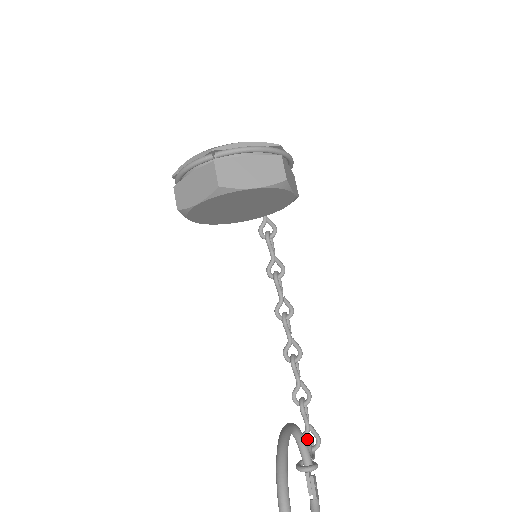
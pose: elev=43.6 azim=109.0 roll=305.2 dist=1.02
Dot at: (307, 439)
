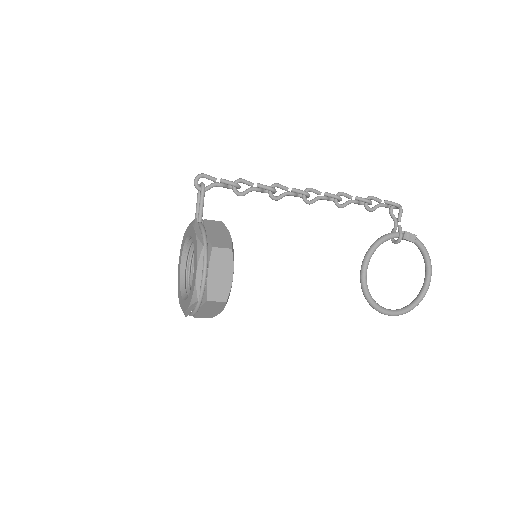
Dot at: occluded
